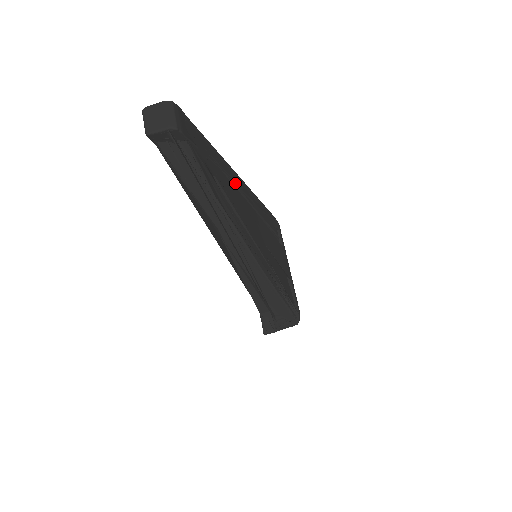
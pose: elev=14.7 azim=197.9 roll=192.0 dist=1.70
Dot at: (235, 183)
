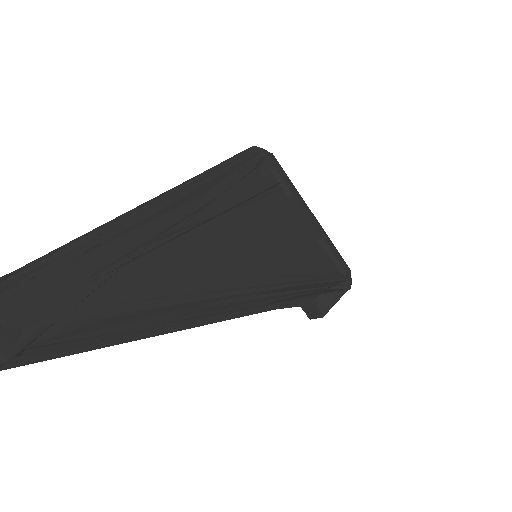
Dot at: (161, 236)
